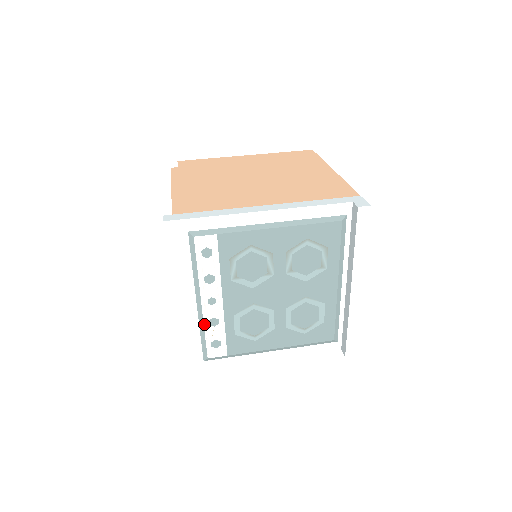
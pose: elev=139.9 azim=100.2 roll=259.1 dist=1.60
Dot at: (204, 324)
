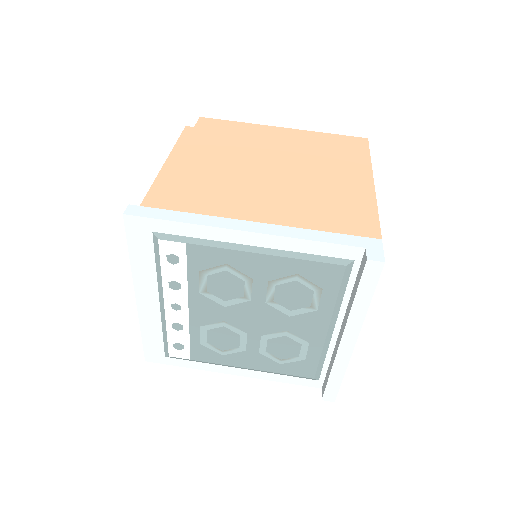
Dot at: (166, 325)
